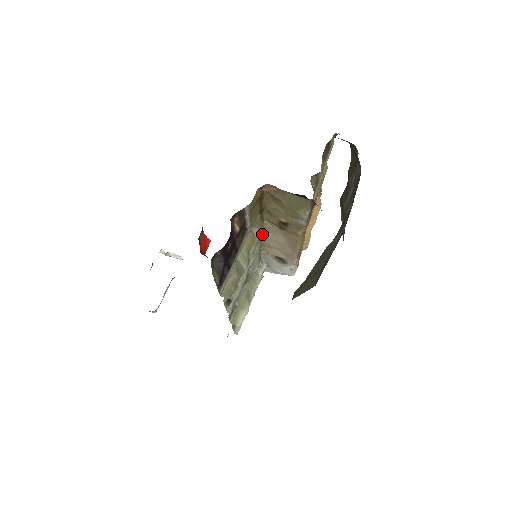
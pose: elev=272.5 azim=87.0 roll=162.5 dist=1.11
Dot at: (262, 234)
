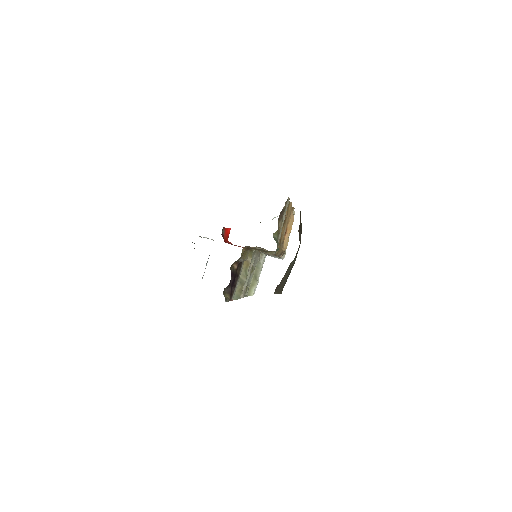
Dot at: occluded
